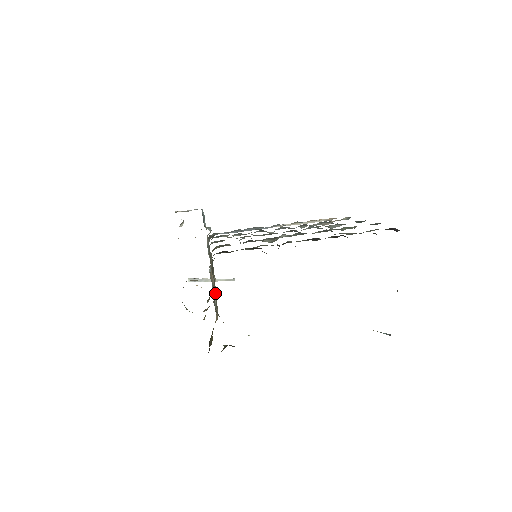
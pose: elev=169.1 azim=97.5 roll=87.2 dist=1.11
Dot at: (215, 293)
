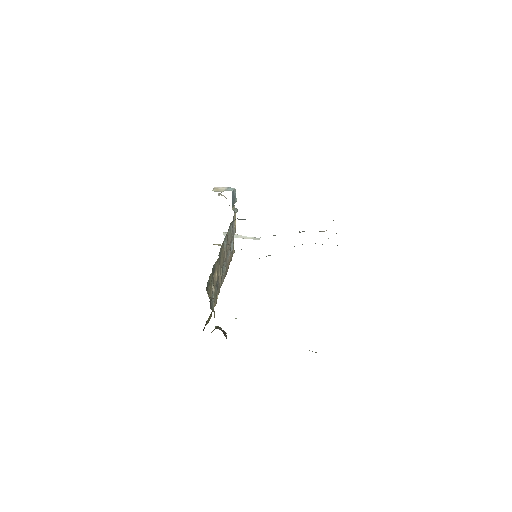
Dot at: (214, 291)
